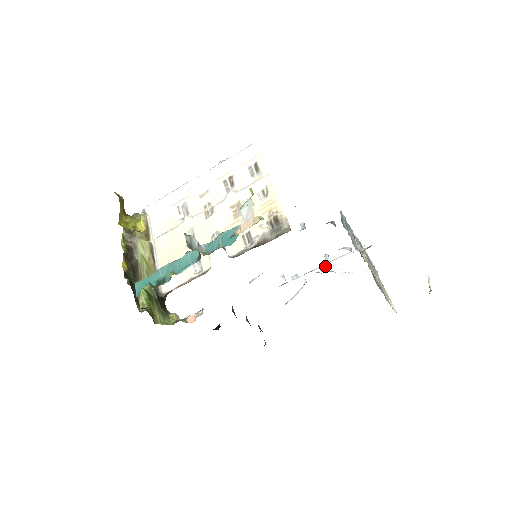
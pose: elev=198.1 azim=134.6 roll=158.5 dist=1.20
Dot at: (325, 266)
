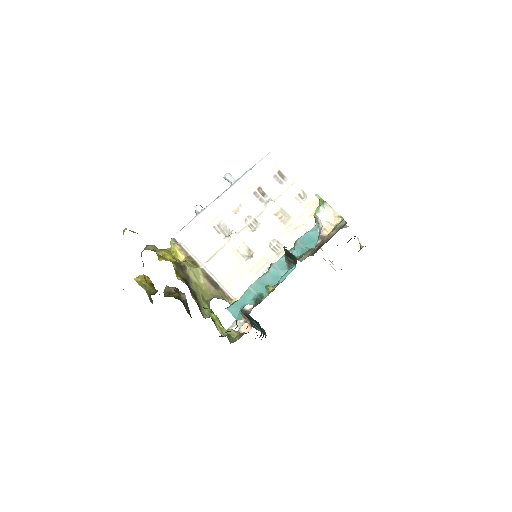
Dot at: occluded
